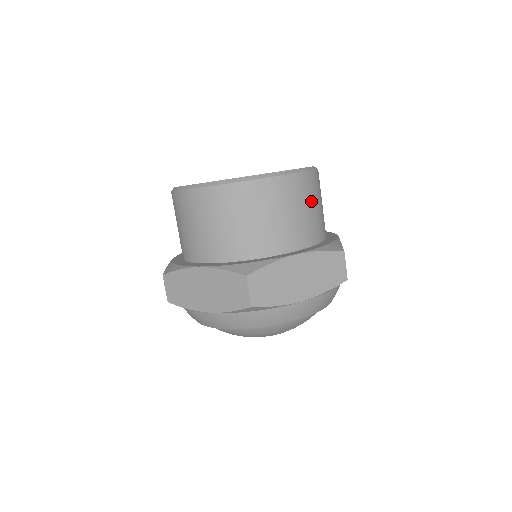
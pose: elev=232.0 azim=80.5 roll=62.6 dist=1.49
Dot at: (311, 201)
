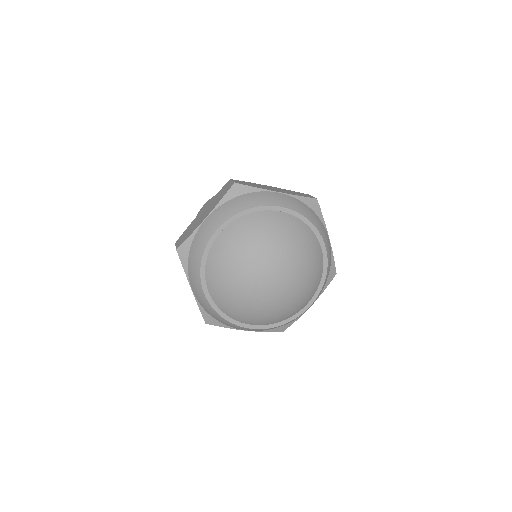
Dot at: occluded
